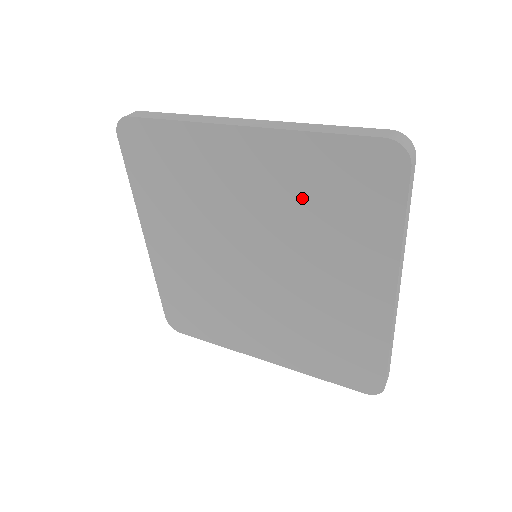
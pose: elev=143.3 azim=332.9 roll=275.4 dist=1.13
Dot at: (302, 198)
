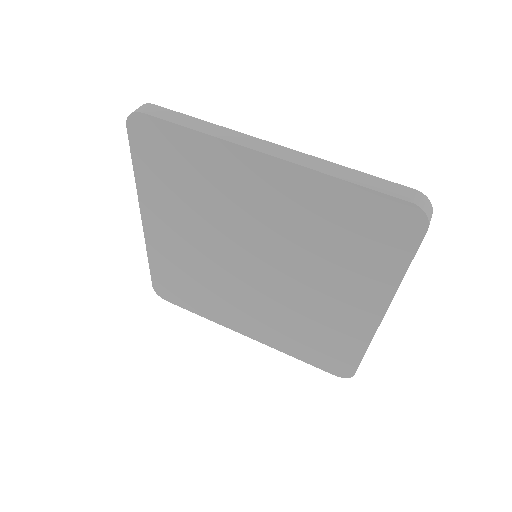
Dot at: (316, 228)
